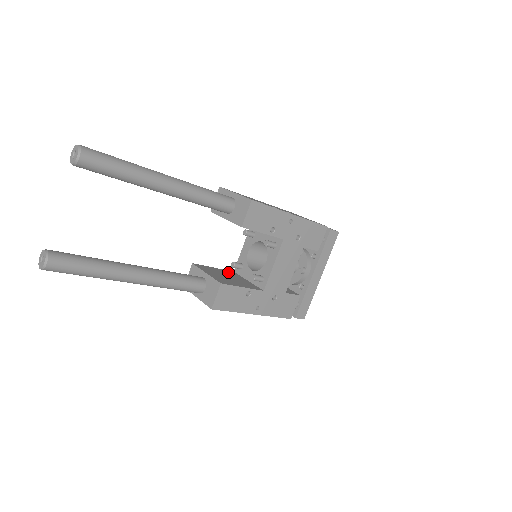
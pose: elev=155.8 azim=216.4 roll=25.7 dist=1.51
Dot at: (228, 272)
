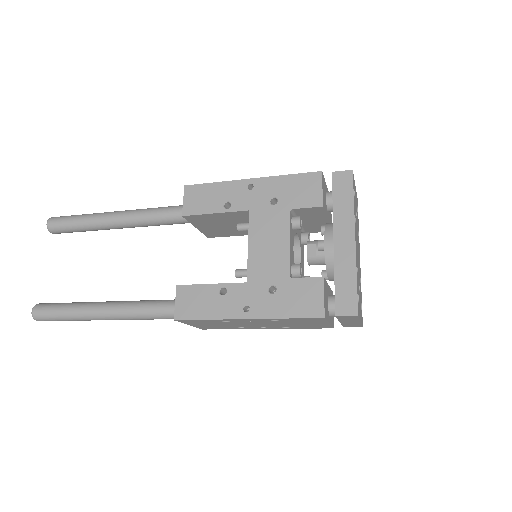
Dot at: occluded
